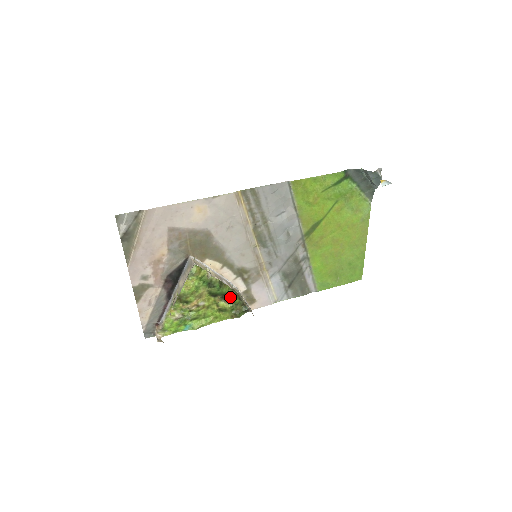
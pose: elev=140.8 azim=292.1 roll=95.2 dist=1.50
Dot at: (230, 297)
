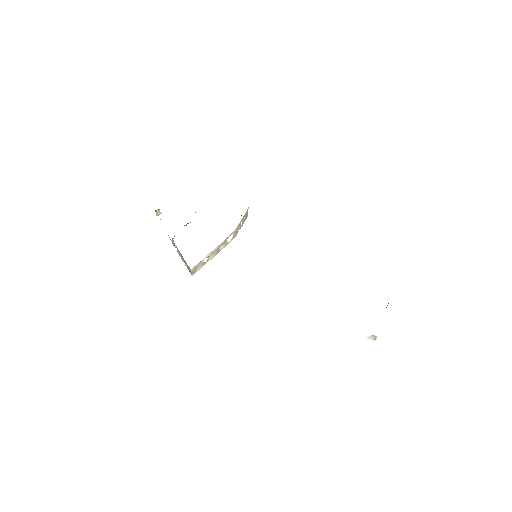
Dot at: occluded
